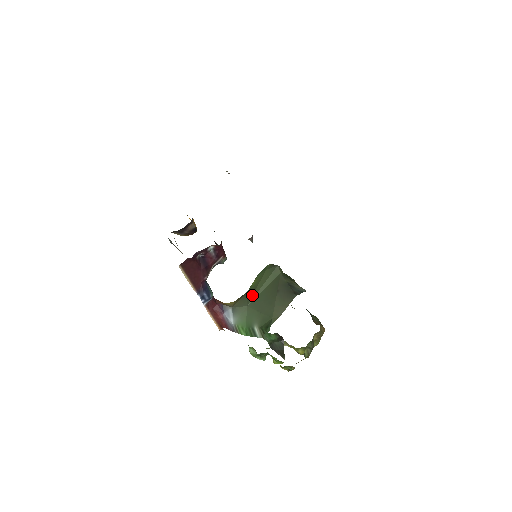
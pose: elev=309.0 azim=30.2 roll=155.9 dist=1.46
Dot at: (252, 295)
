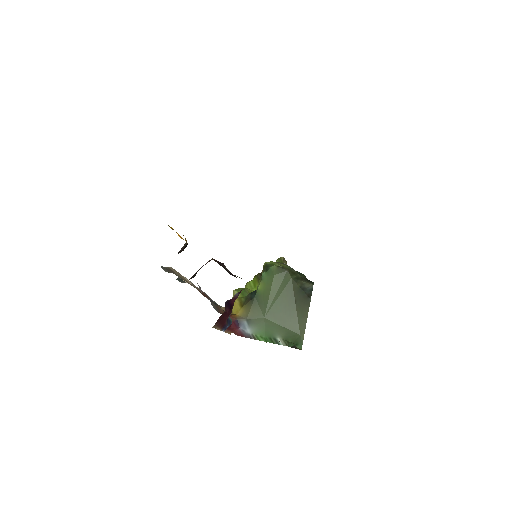
Dot at: (266, 305)
